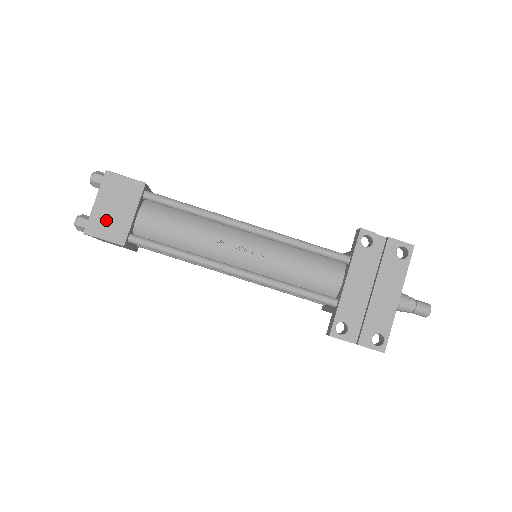
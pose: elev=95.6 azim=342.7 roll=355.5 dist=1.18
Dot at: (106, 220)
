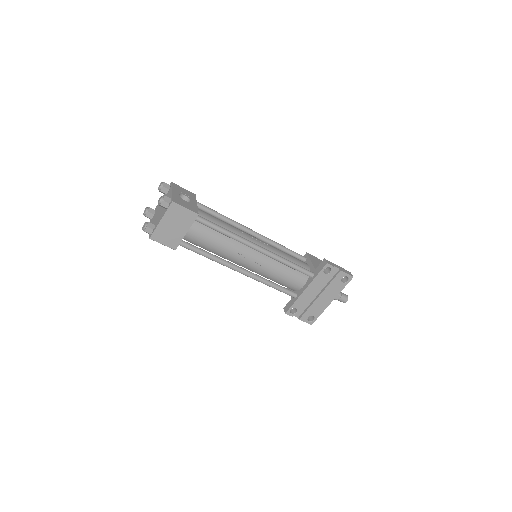
Dot at: (166, 233)
